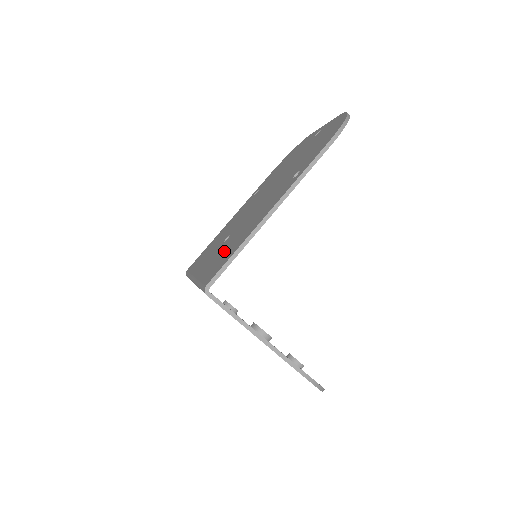
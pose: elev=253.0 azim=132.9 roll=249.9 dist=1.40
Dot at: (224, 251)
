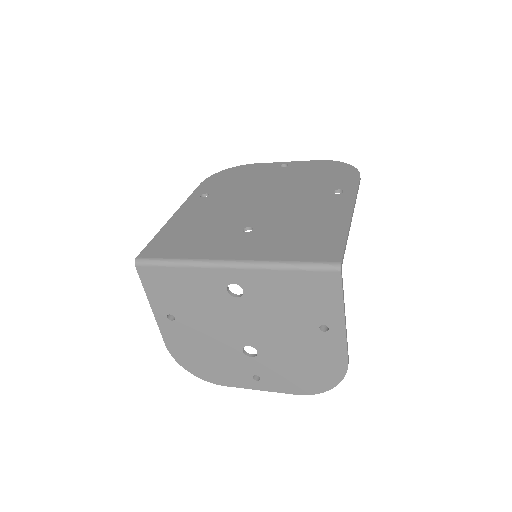
Dot at: (293, 238)
